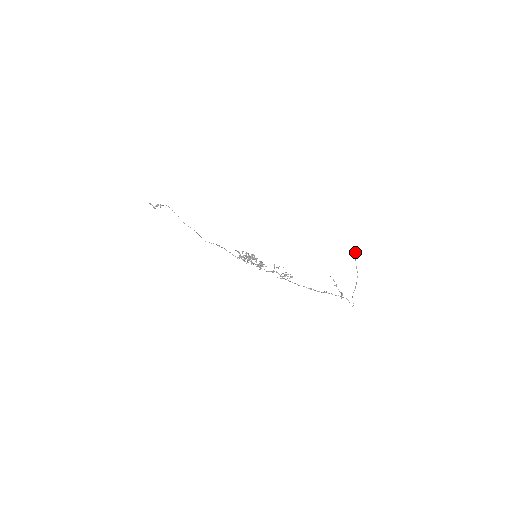
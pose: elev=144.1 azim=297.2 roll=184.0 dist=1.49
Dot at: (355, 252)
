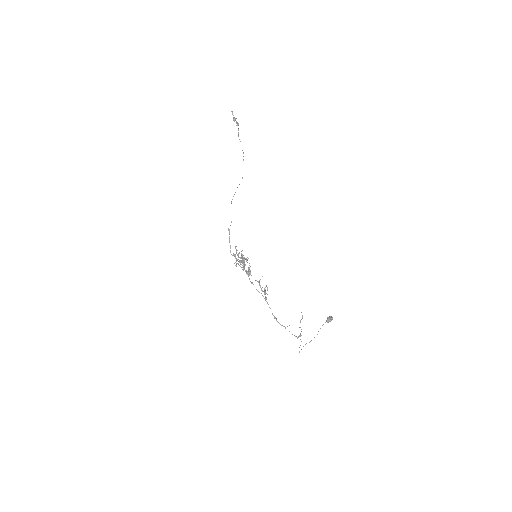
Dot at: (329, 317)
